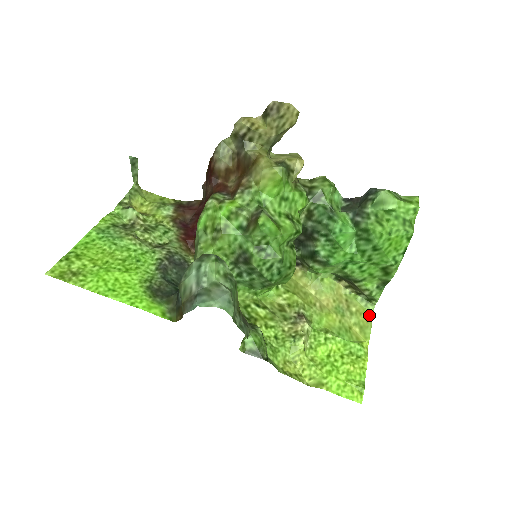
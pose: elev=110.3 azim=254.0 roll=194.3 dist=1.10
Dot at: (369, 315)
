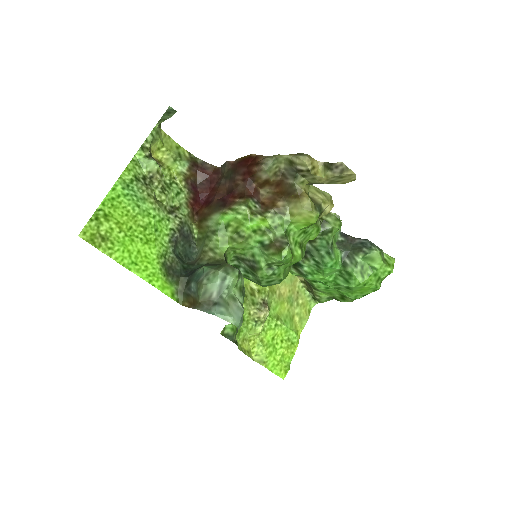
Dot at: (309, 309)
